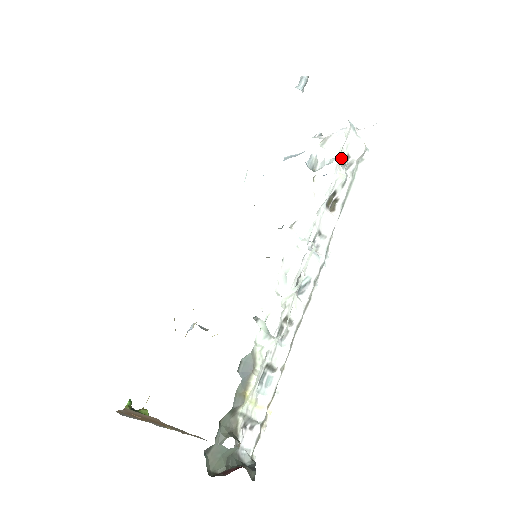
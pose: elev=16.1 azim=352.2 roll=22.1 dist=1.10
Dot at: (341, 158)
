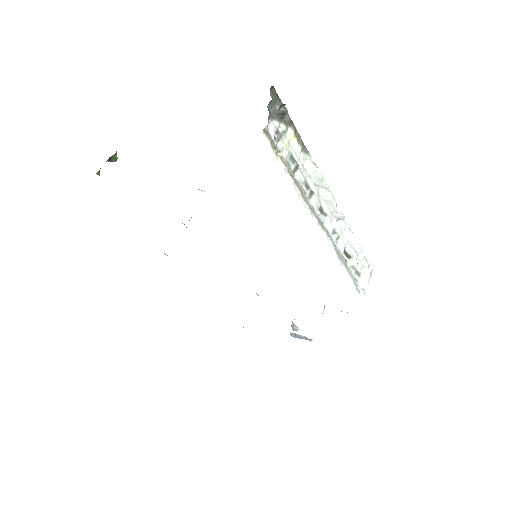
Dot at: (360, 265)
